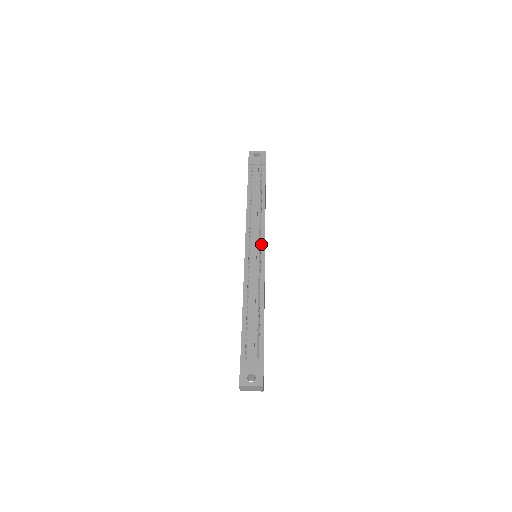
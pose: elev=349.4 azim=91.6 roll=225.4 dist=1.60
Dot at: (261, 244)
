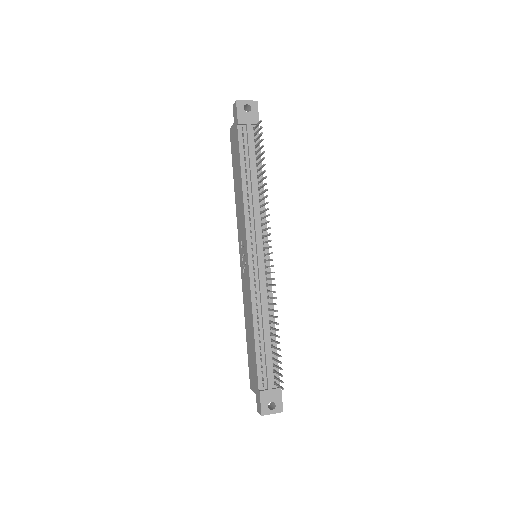
Dot at: occluded
